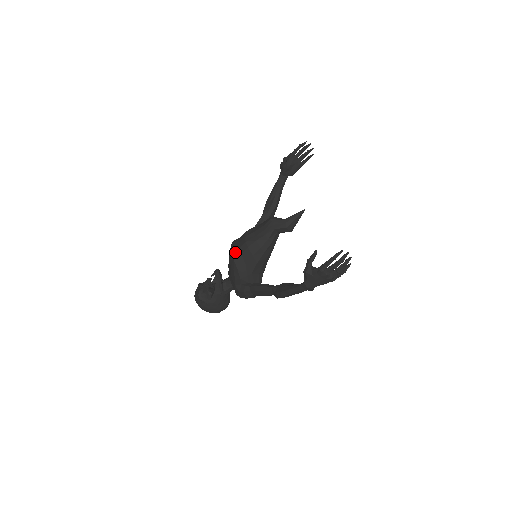
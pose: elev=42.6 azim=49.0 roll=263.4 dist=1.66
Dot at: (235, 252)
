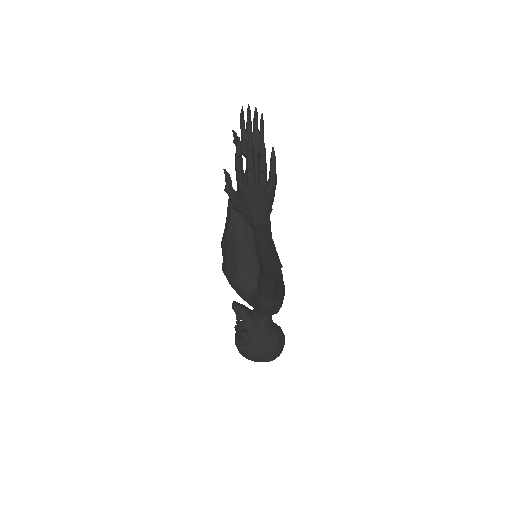
Dot at: (222, 266)
